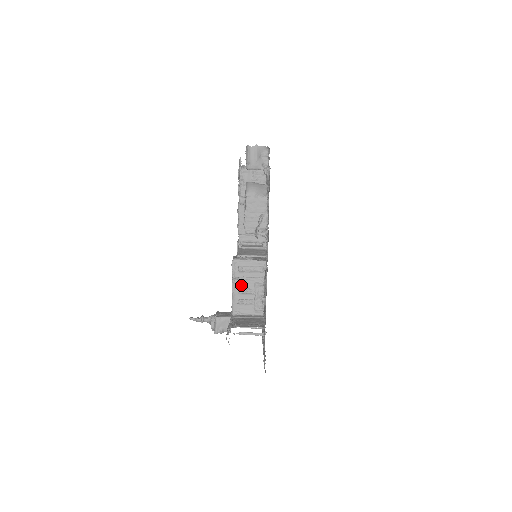
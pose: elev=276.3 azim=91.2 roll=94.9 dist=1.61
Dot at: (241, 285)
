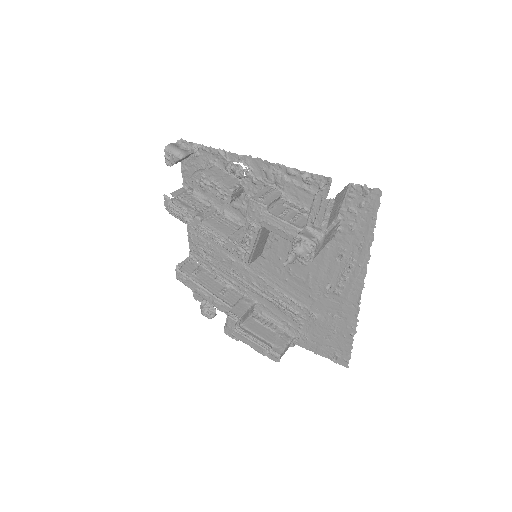
Dot at: (278, 212)
